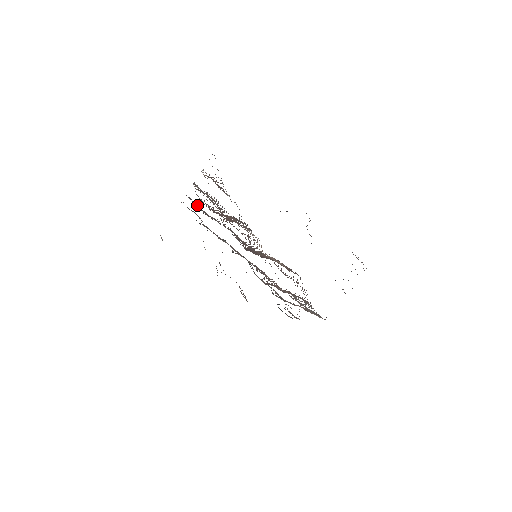
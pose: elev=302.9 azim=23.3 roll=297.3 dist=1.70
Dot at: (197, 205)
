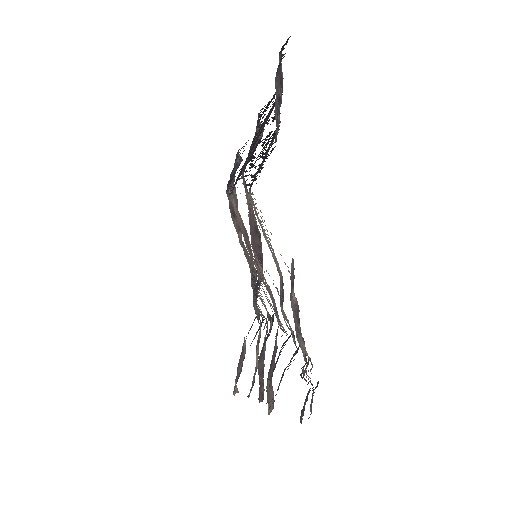
Dot at: (252, 286)
